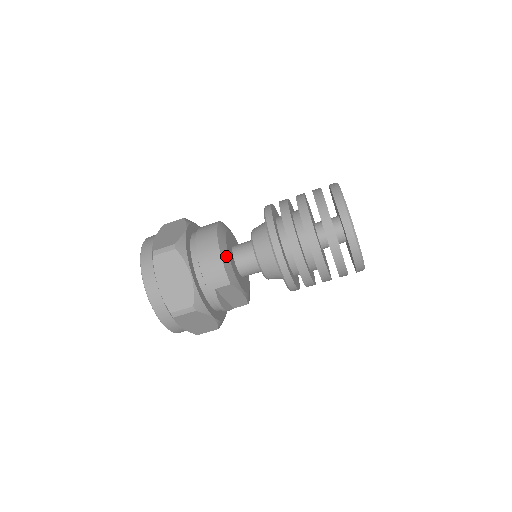
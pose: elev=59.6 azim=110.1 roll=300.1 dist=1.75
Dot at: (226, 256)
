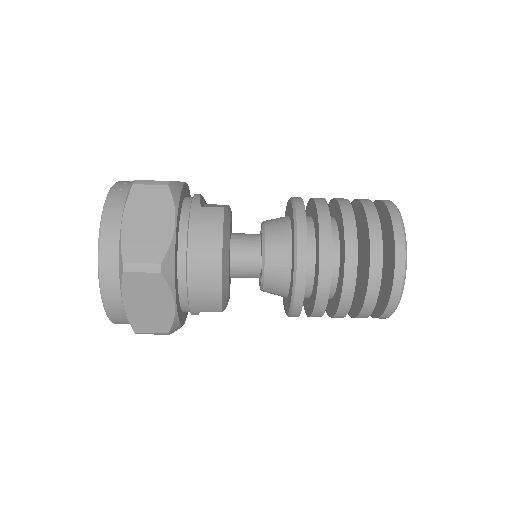
Dot at: (226, 280)
